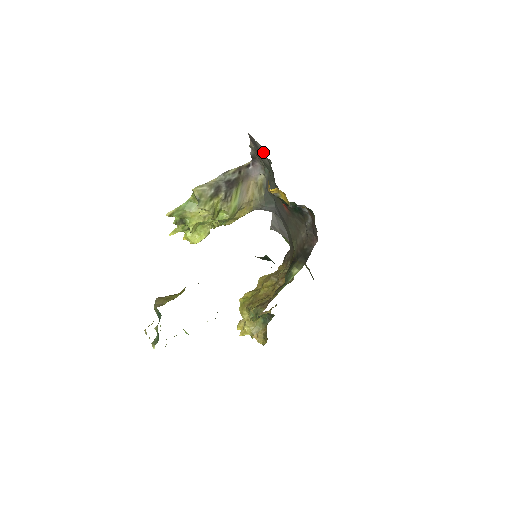
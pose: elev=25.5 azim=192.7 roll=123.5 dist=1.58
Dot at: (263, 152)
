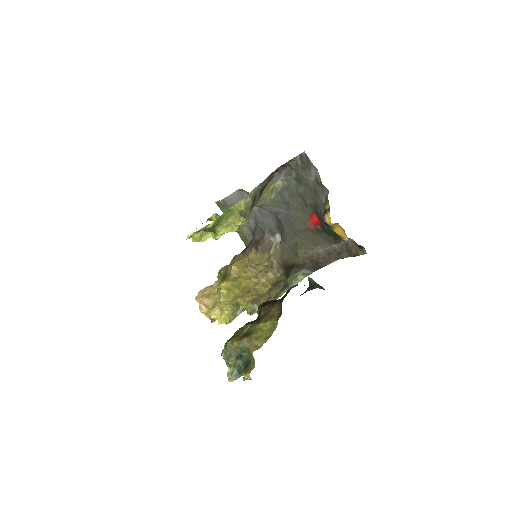
Dot at: (312, 174)
